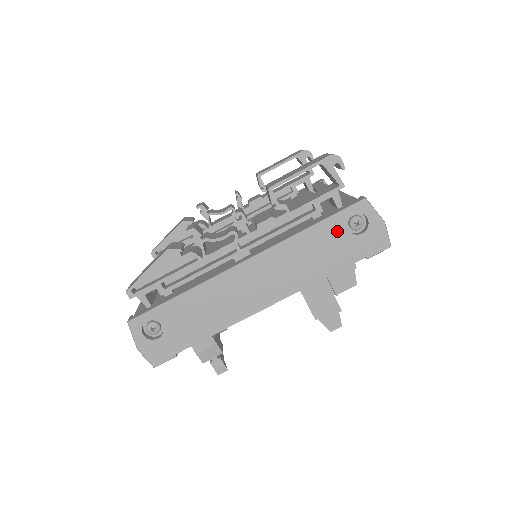
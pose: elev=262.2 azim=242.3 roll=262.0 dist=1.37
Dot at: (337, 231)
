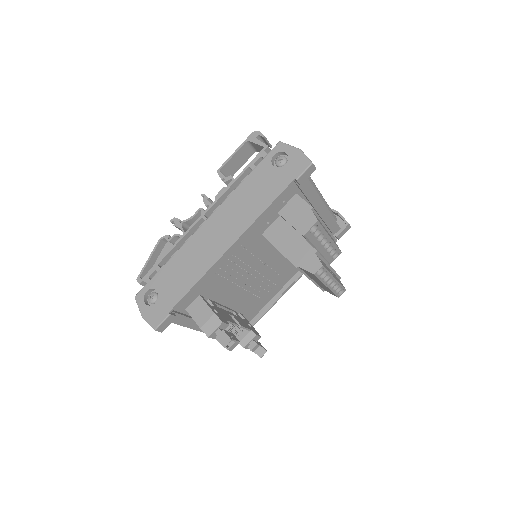
Dot at: (266, 171)
